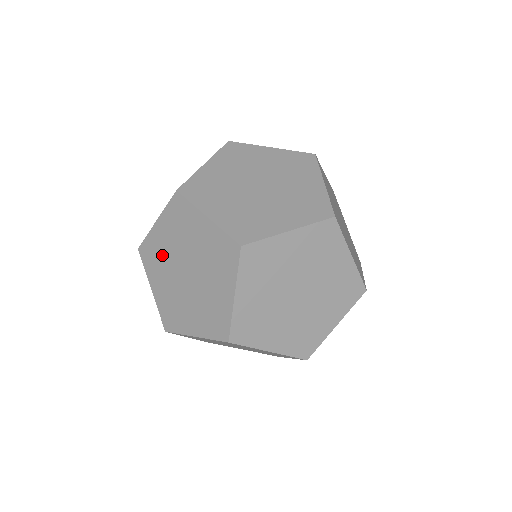
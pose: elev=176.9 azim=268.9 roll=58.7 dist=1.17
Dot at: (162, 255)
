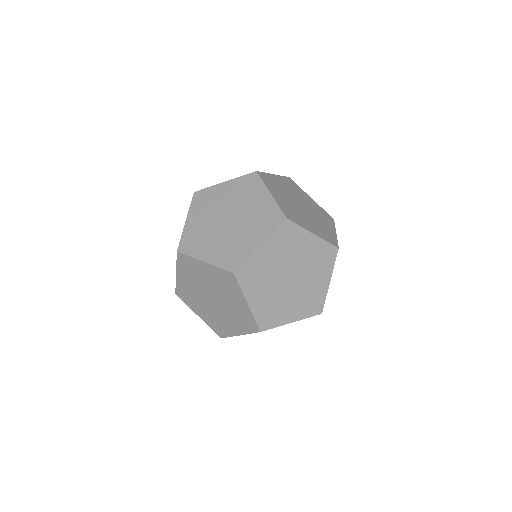
Dot at: occluded
